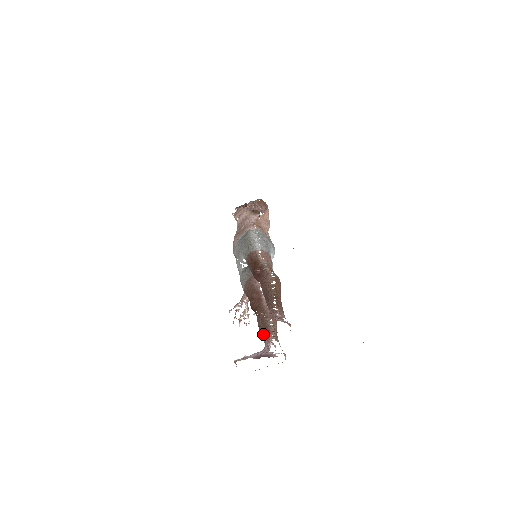
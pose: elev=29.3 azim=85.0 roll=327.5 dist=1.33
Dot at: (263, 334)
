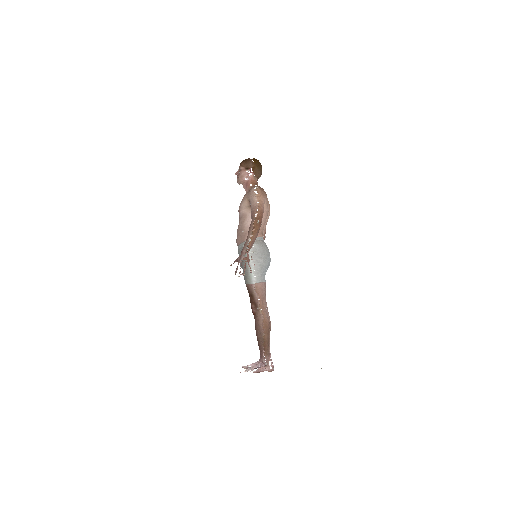
Dot at: occluded
